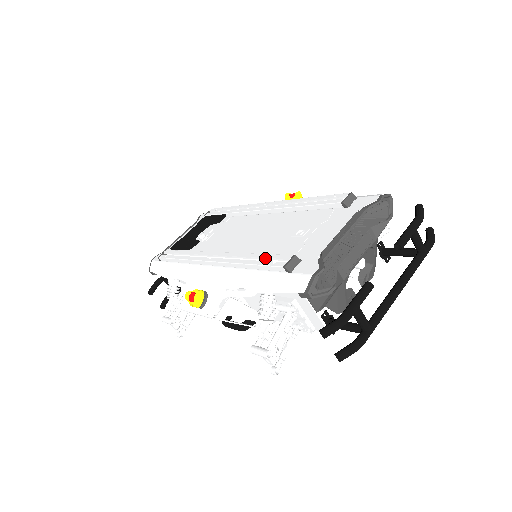
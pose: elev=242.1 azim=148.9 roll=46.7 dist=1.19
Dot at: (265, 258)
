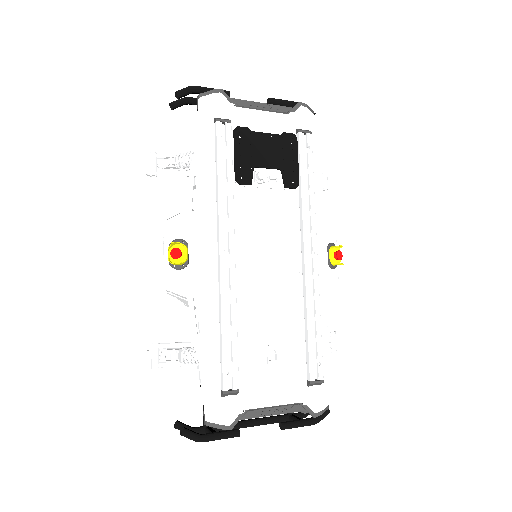
Dot at: (232, 352)
